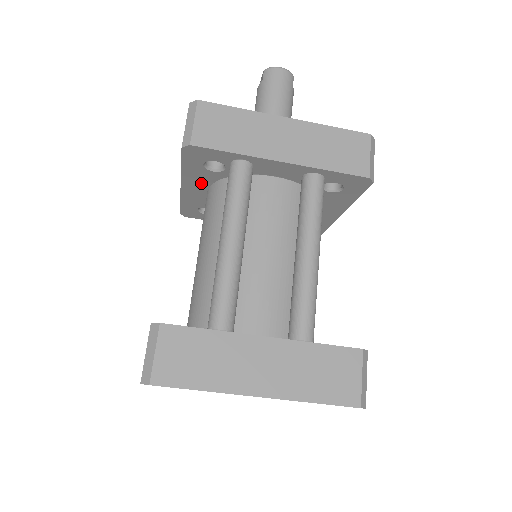
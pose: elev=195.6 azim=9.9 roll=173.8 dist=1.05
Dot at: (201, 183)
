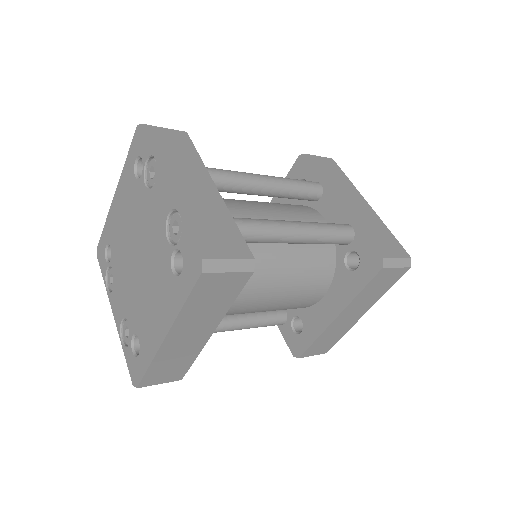
Dot at: occluded
